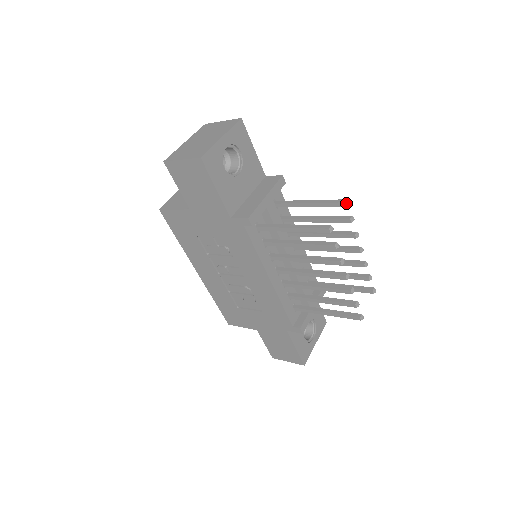
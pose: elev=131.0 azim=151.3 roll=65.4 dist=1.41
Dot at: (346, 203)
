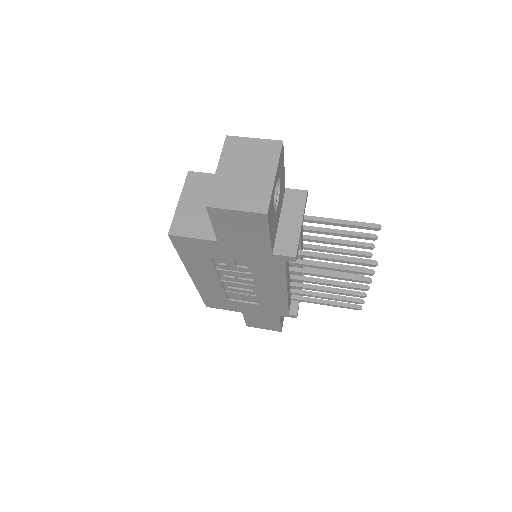
Dot at: (379, 229)
